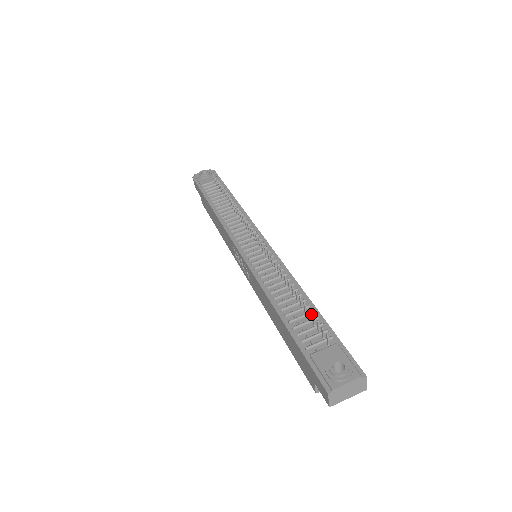
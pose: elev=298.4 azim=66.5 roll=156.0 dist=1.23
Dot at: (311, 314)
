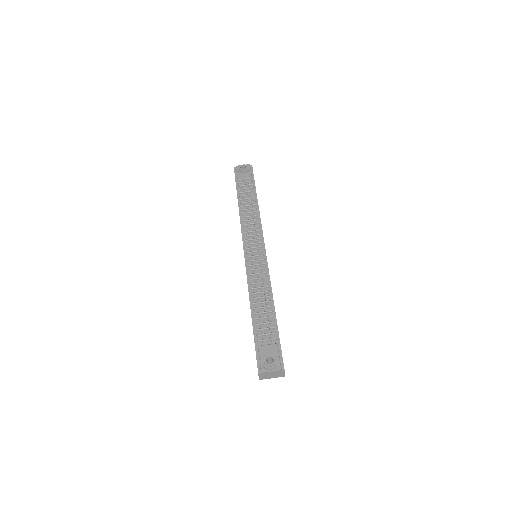
Dot at: (270, 318)
